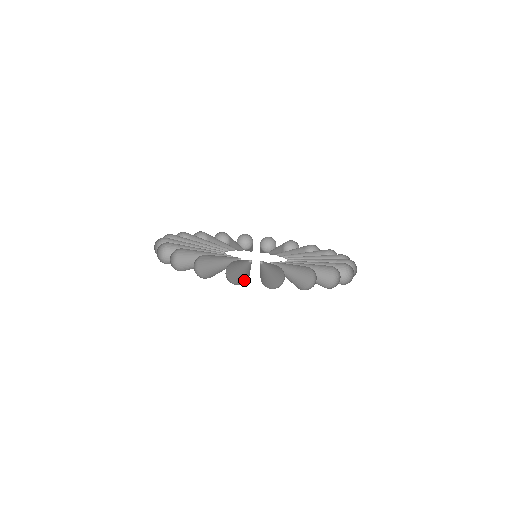
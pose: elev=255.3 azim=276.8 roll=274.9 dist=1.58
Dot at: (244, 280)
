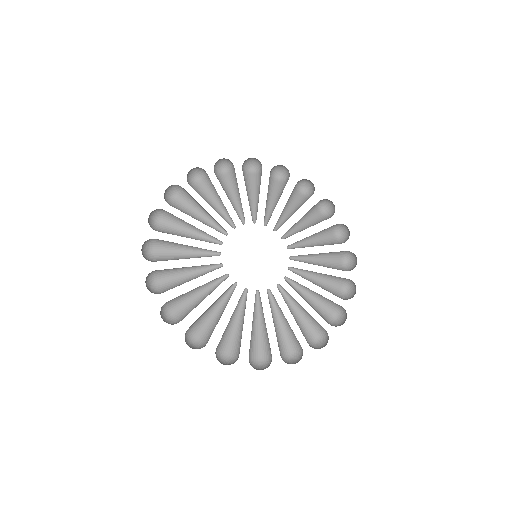
Dot at: (205, 334)
